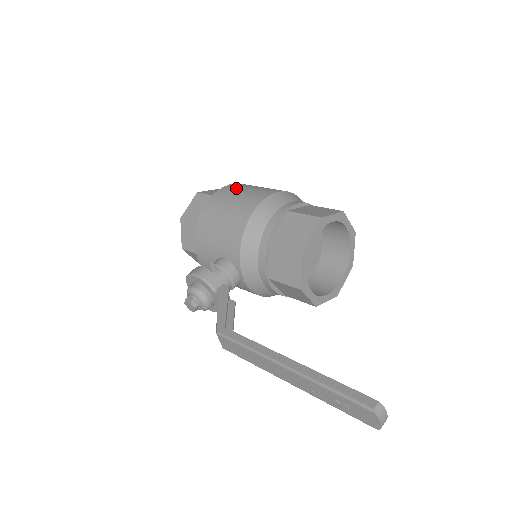
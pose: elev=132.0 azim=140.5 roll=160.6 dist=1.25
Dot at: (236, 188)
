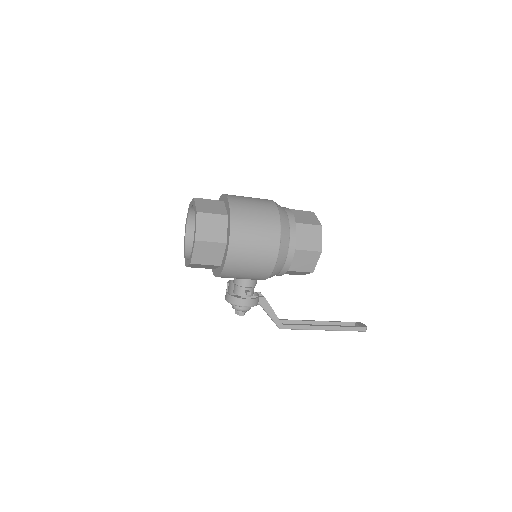
Dot at: (243, 239)
